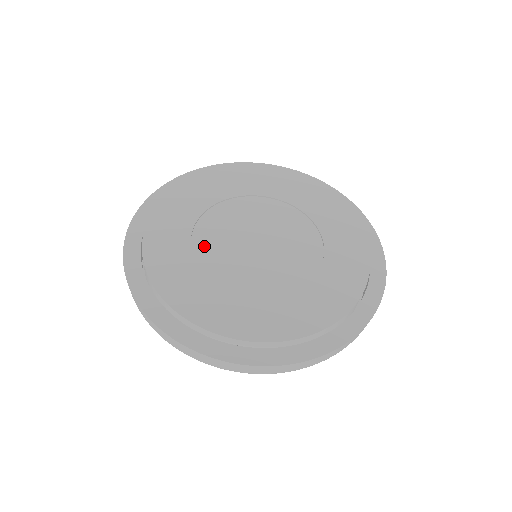
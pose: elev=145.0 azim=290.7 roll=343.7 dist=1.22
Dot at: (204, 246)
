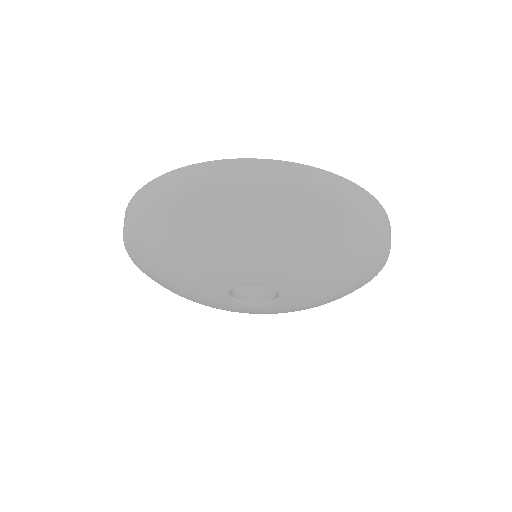
Dot at: occluded
